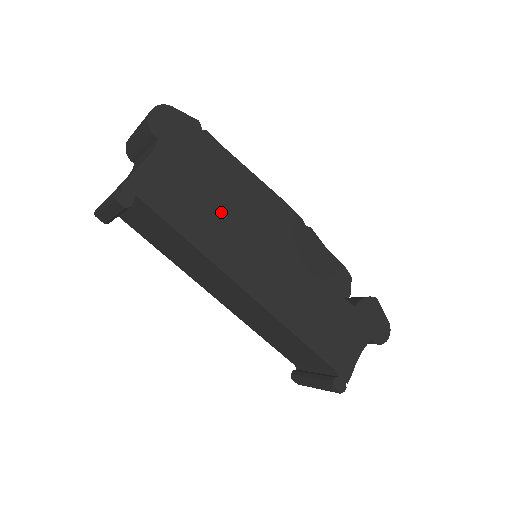
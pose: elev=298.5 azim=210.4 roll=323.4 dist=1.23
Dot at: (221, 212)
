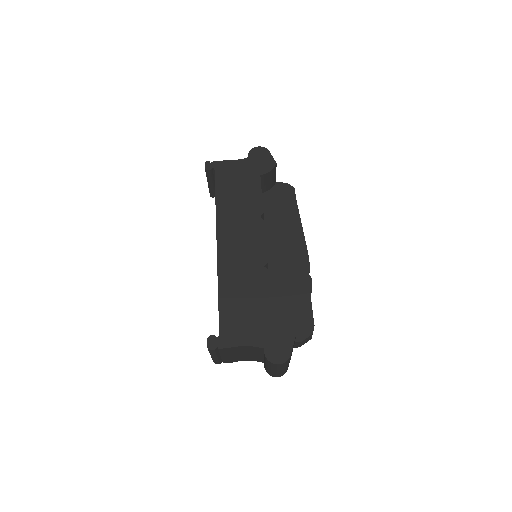
Dot at: (245, 202)
